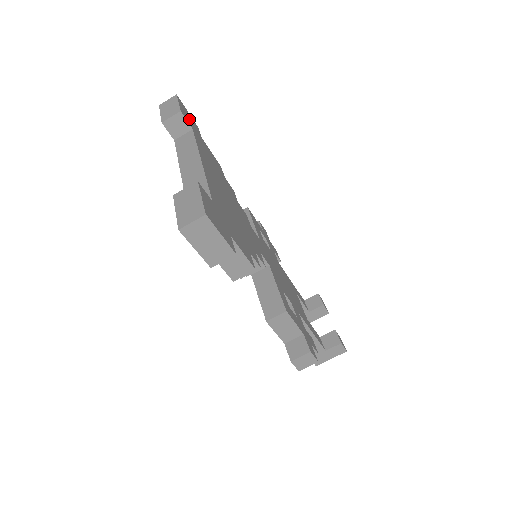
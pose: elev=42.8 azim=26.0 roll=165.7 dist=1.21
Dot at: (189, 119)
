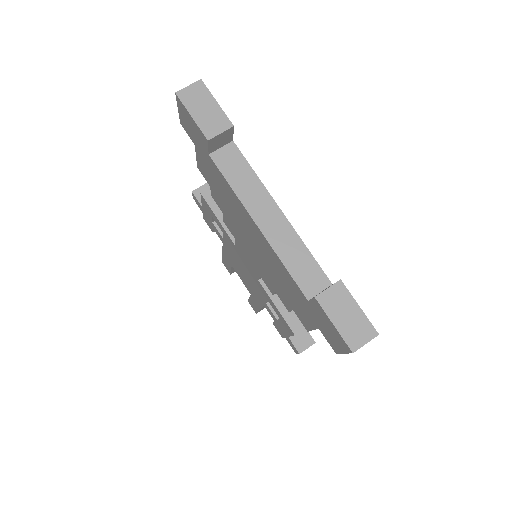
Dot at: occluded
